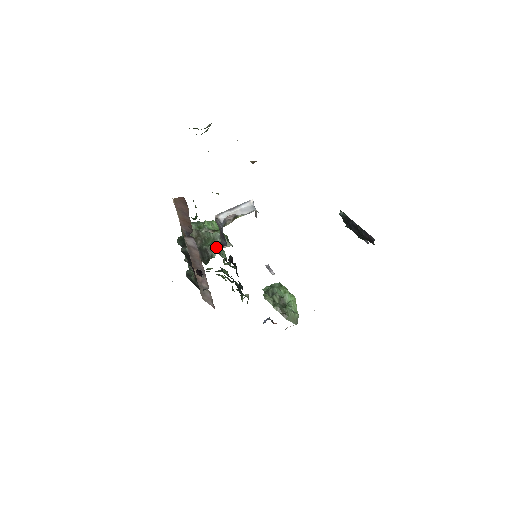
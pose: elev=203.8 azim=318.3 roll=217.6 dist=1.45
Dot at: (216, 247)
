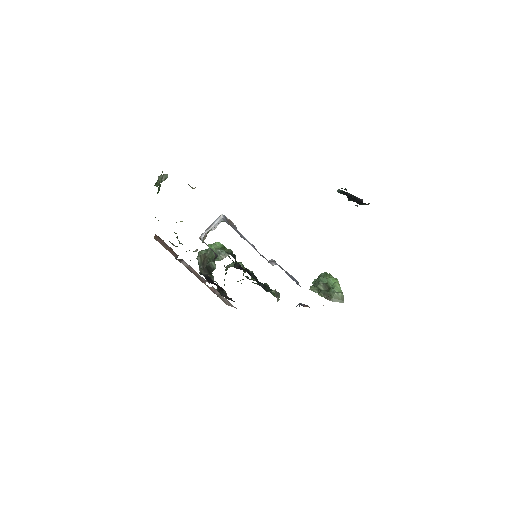
Dot at: (214, 261)
